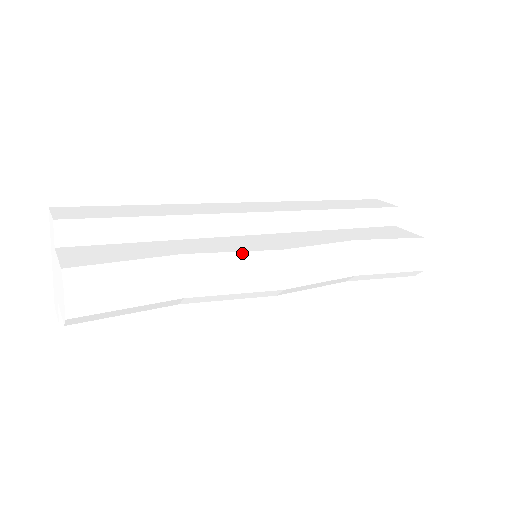
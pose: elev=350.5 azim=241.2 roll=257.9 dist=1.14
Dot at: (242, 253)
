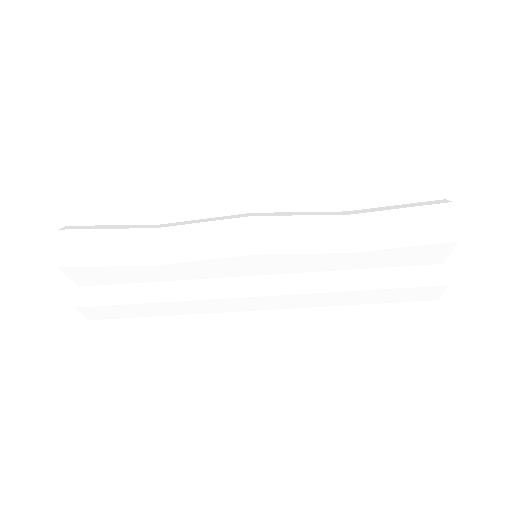
Dot at: (212, 218)
